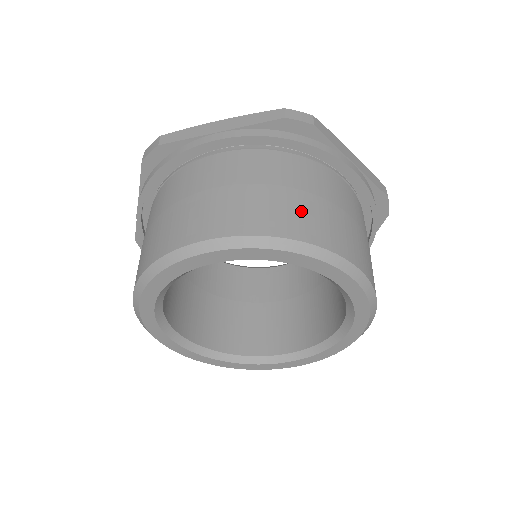
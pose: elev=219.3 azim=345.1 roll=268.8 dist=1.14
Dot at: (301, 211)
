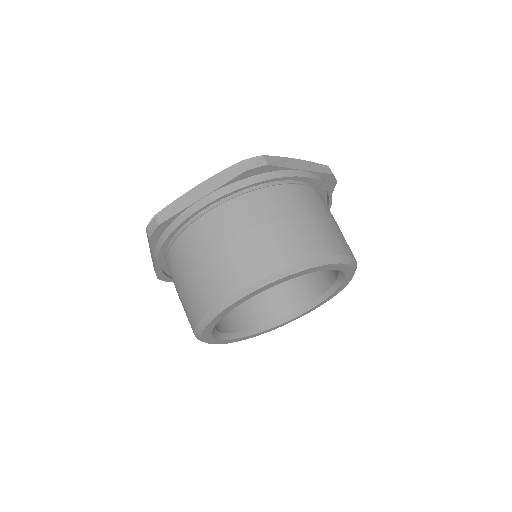
Dot at: occluded
